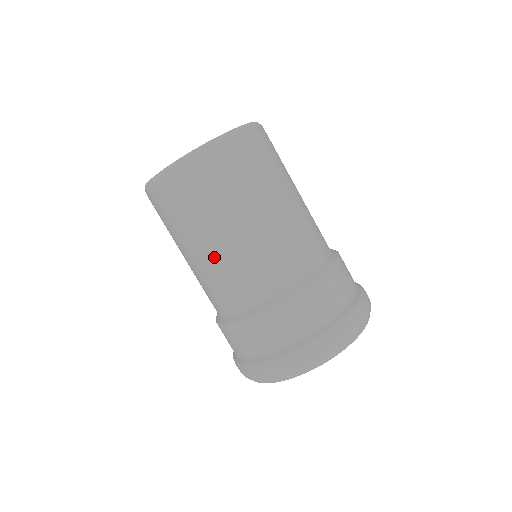
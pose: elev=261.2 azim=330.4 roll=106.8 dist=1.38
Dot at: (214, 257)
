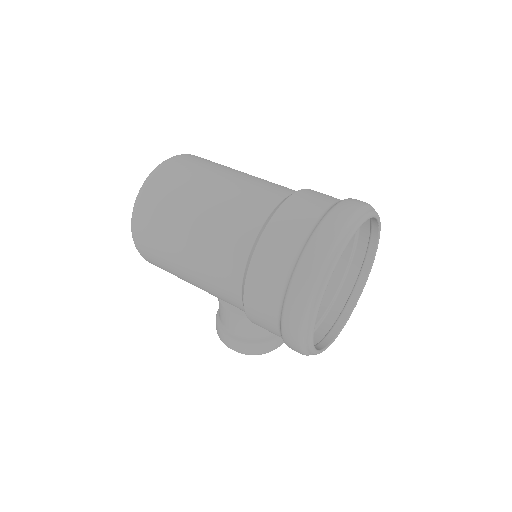
Dot at: (206, 218)
